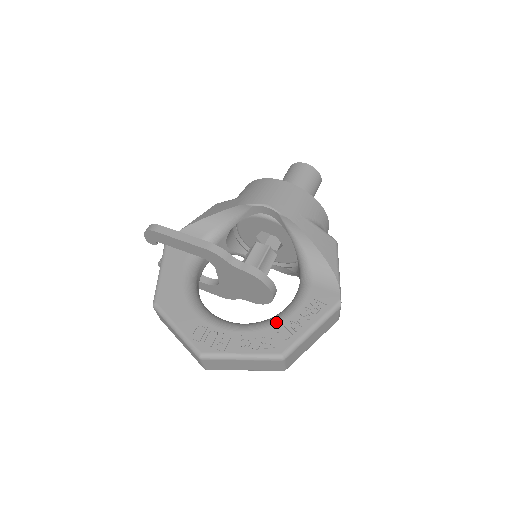
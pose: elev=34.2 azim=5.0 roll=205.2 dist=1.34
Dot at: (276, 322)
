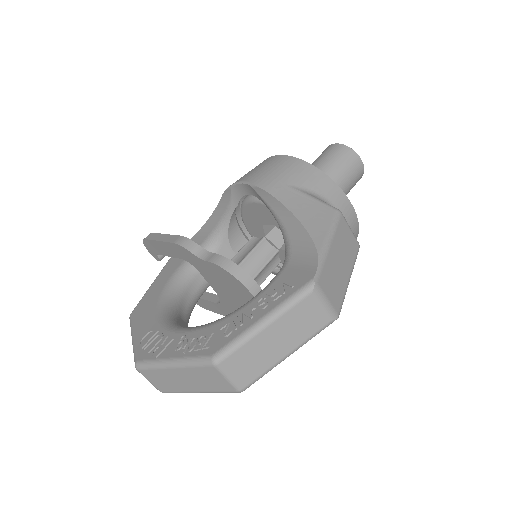
Dot at: (225, 317)
